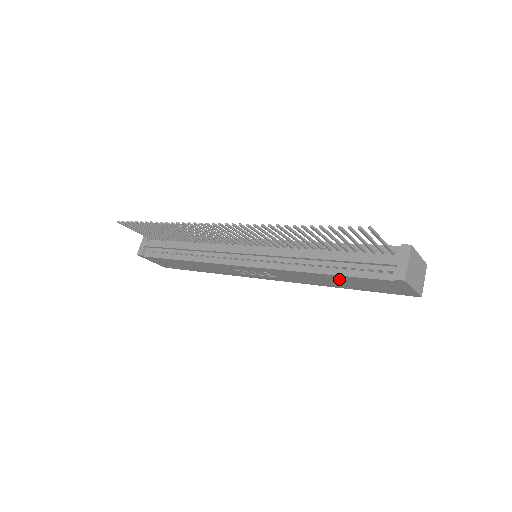
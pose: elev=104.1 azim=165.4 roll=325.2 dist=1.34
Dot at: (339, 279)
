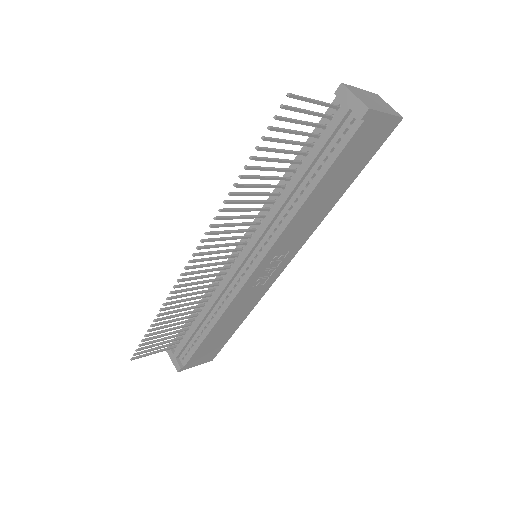
Dot at: (328, 183)
